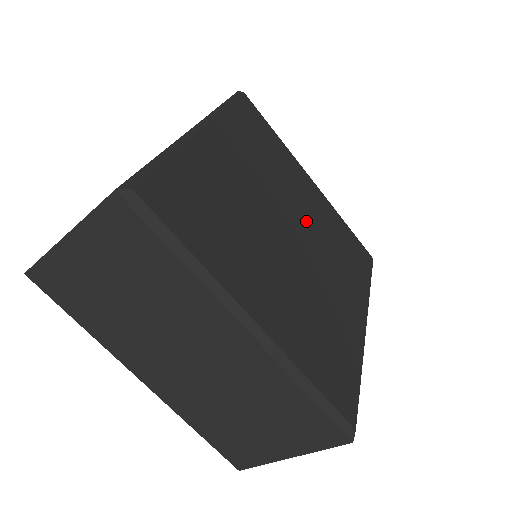
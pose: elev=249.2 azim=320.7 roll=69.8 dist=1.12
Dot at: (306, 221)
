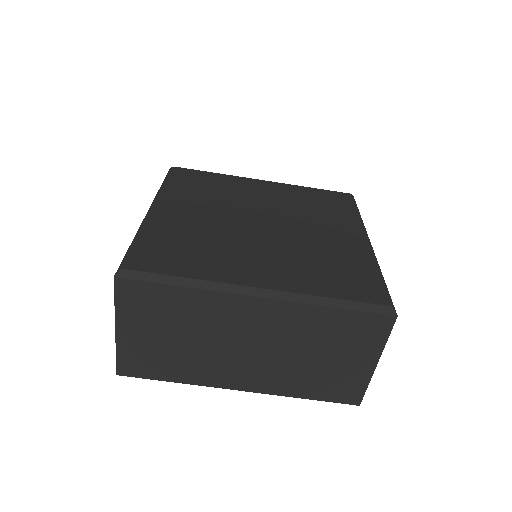
Dot at: (271, 208)
